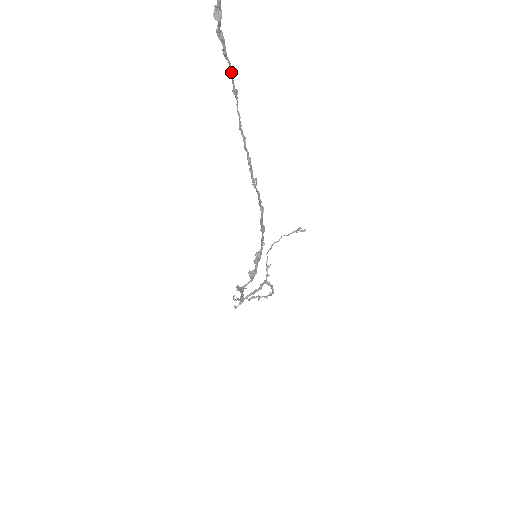
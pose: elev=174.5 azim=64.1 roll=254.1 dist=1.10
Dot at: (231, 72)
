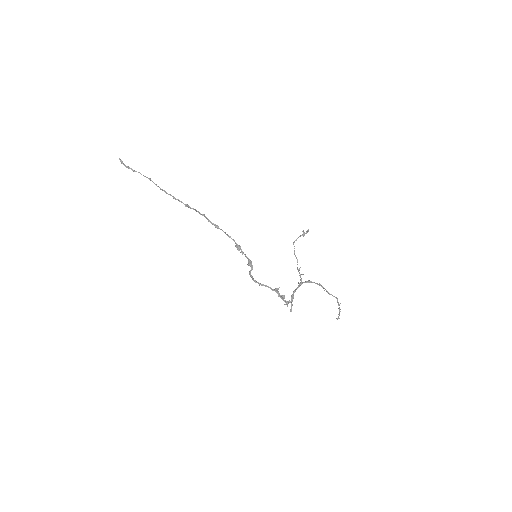
Dot at: occluded
